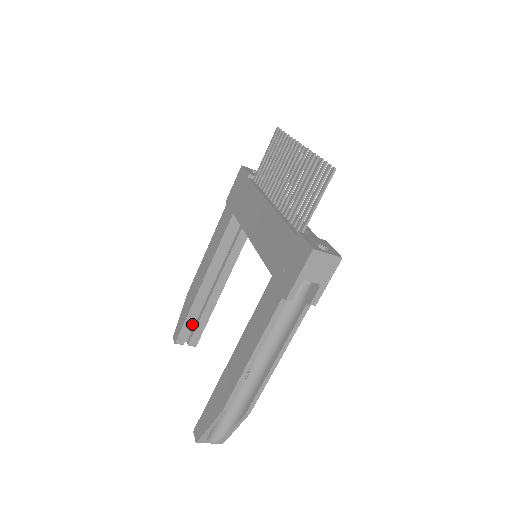
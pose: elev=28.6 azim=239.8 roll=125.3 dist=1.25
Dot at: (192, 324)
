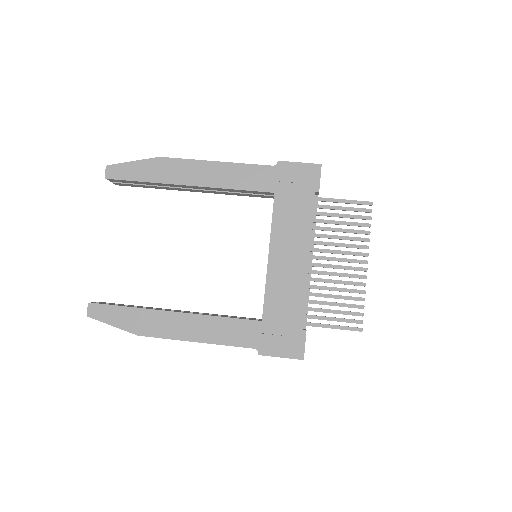
Dot at: (138, 183)
